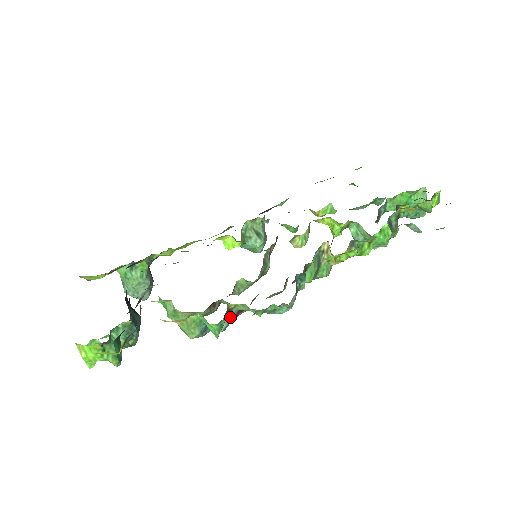
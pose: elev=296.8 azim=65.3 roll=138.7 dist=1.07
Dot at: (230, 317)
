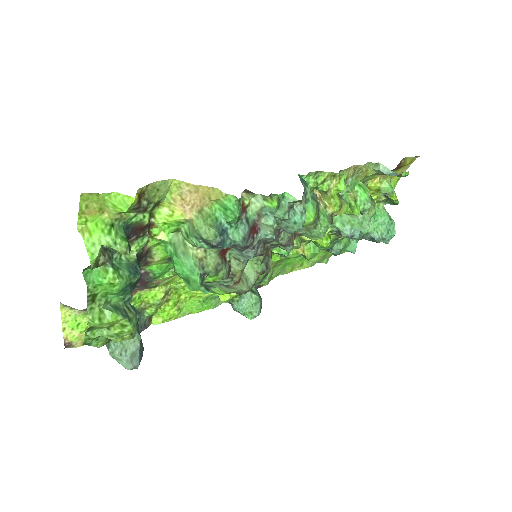
Dot at: (246, 224)
